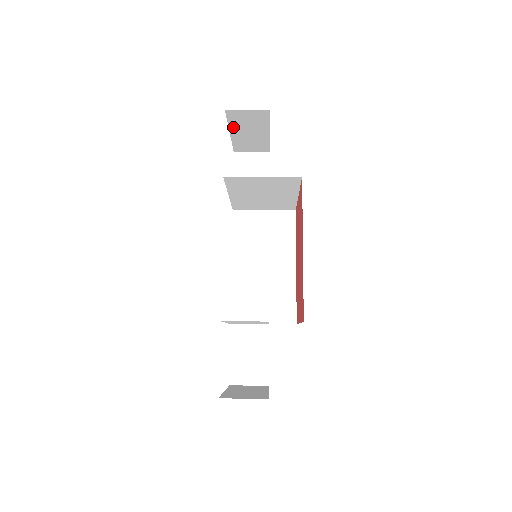
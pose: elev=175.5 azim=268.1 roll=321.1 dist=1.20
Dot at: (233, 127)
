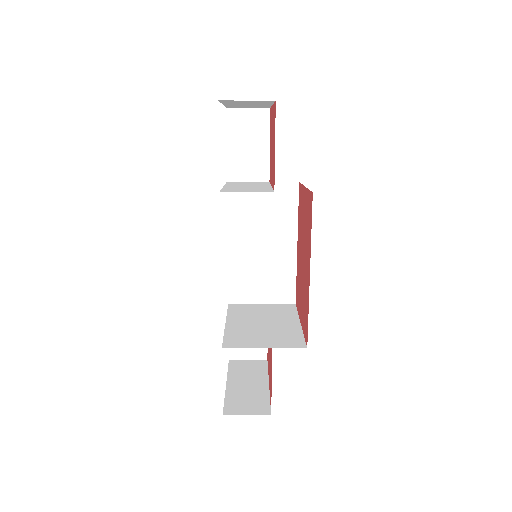
Dot at: (227, 103)
